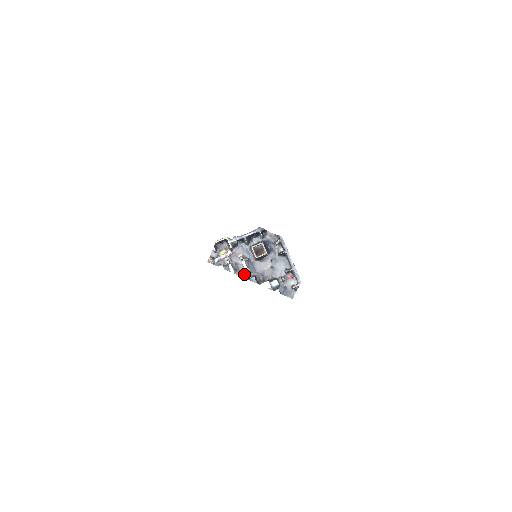
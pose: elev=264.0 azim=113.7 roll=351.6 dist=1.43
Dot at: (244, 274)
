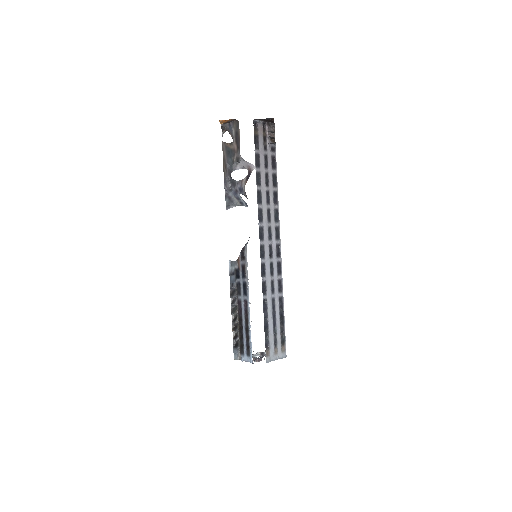
Dot at: occluded
